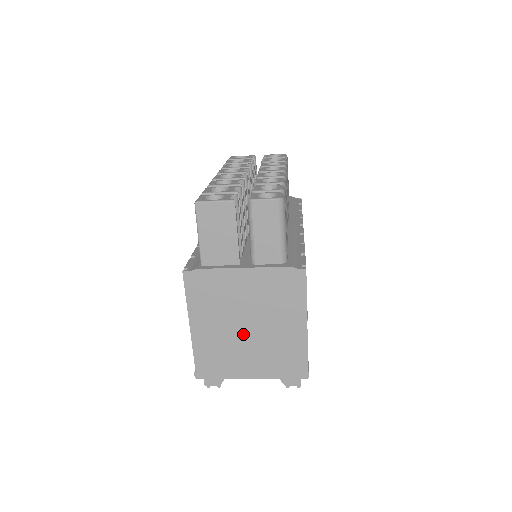
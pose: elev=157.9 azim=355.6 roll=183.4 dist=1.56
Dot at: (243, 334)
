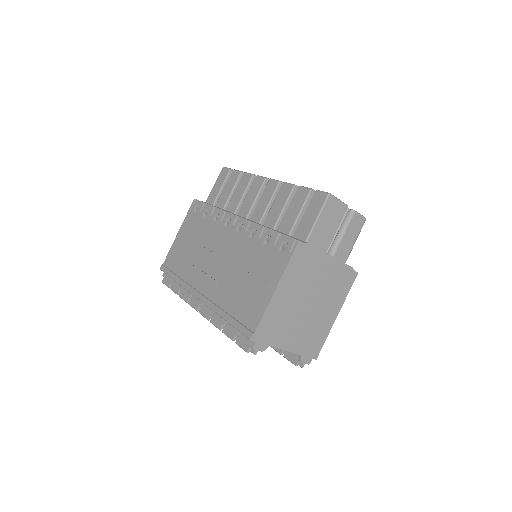
Dot at: (303, 309)
